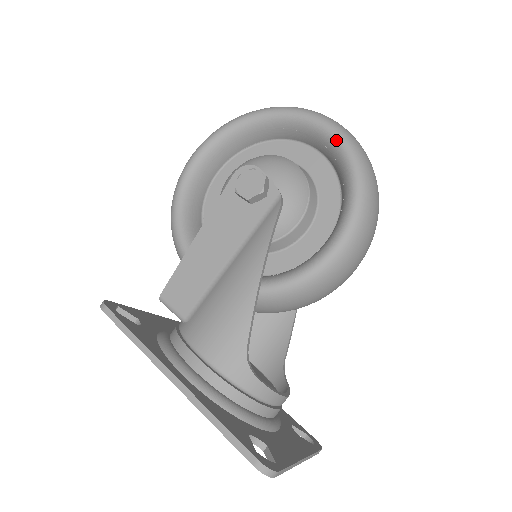
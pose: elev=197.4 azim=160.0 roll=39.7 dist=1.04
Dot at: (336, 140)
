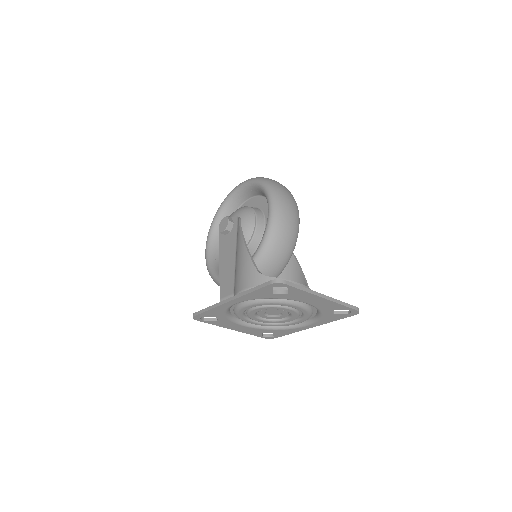
Dot at: (248, 184)
